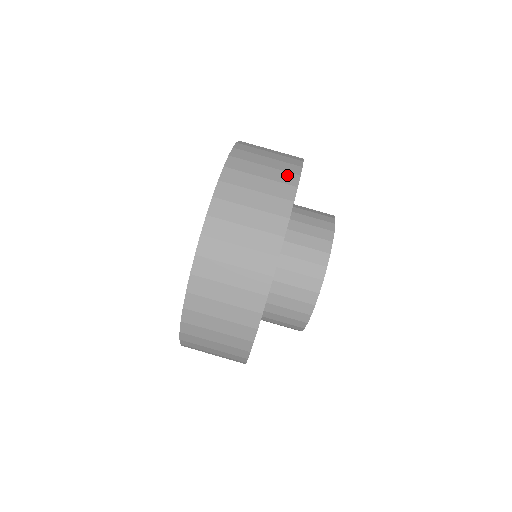
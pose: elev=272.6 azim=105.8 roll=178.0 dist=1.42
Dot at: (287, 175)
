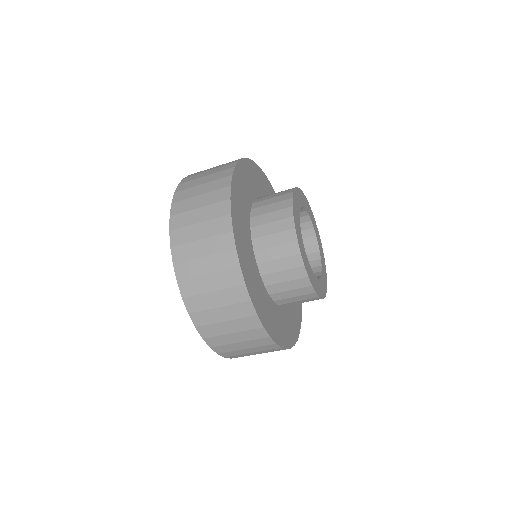
Dot at: (230, 274)
